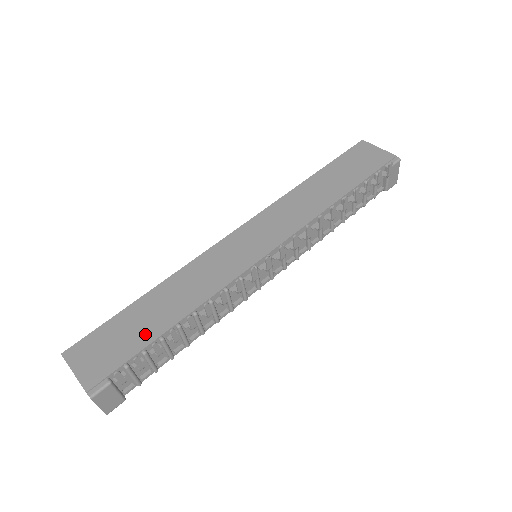
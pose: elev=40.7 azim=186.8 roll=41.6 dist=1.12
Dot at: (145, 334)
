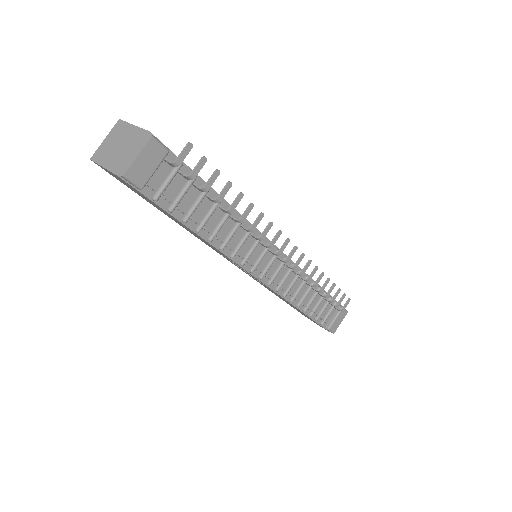
Dot at: occluded
